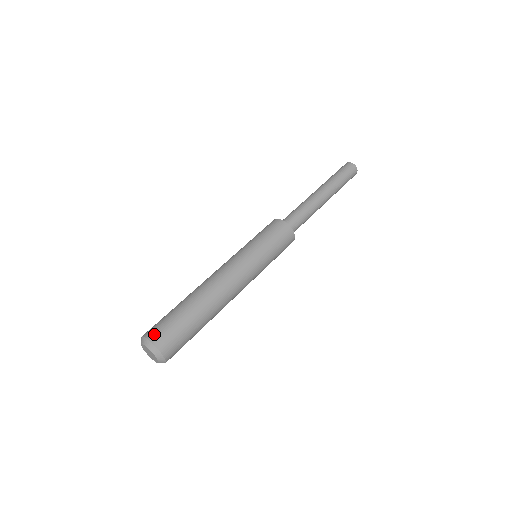
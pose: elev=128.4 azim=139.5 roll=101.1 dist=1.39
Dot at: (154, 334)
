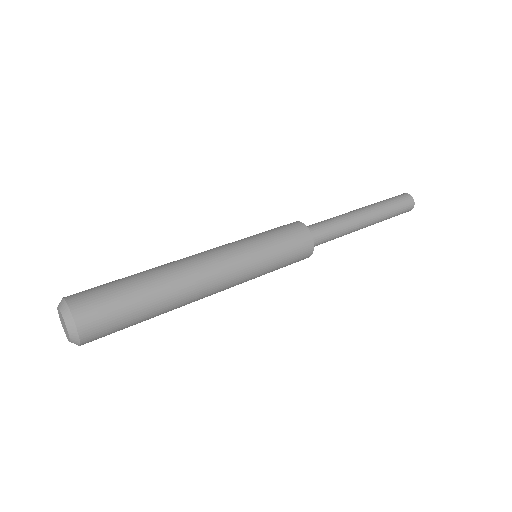
Dot at: (78, 299)
